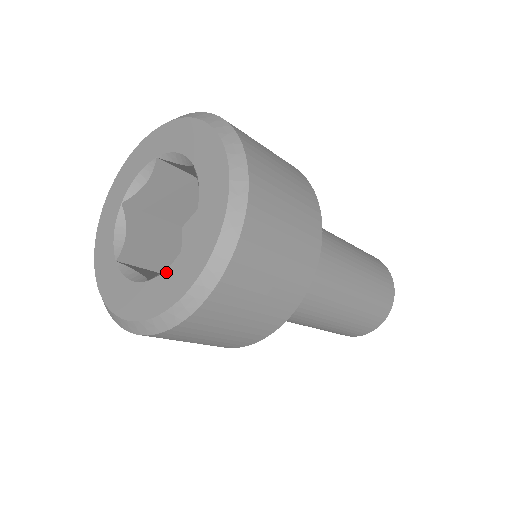
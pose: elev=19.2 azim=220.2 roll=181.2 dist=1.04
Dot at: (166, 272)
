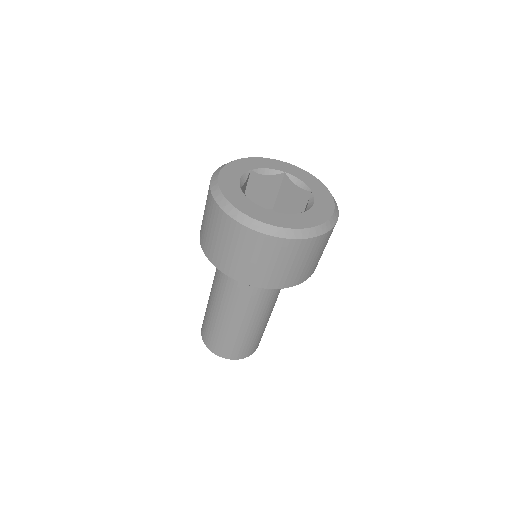
Dot at: (314, 206)
